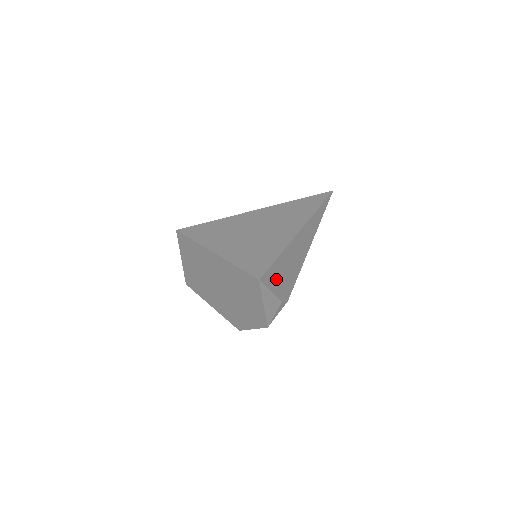
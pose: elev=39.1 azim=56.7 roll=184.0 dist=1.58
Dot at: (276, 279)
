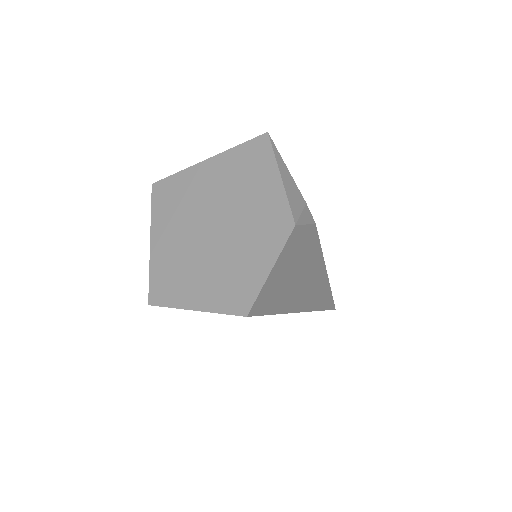
Dot at: occluded
